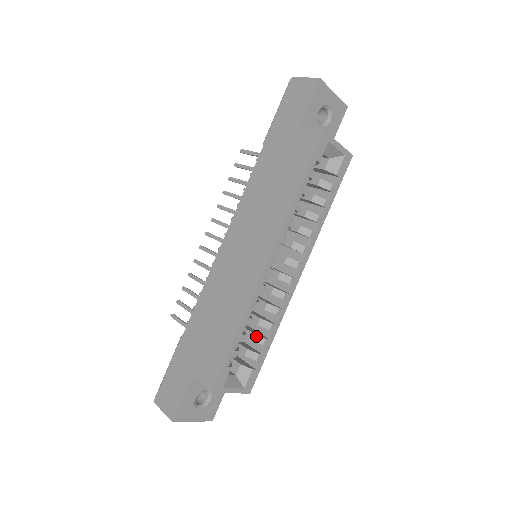
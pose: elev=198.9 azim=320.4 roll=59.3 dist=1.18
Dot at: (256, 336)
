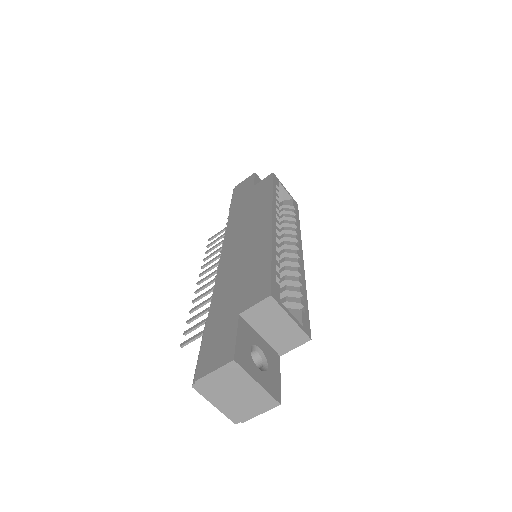
Dot at: (289, 287)
